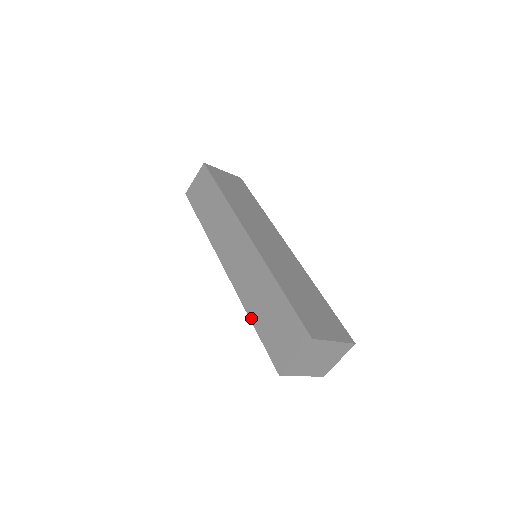
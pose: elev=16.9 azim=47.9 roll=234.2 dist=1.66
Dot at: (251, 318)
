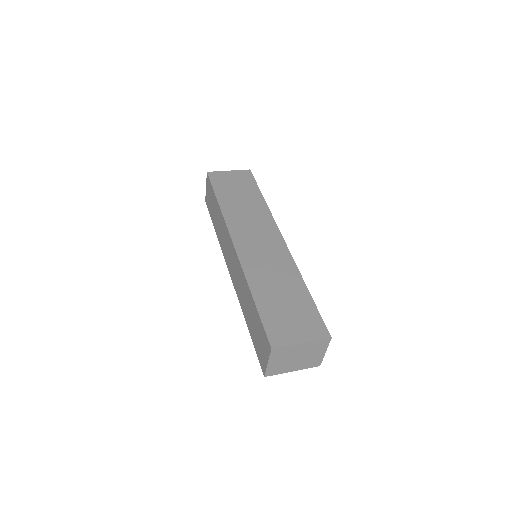
Dot at: (246, 323)
